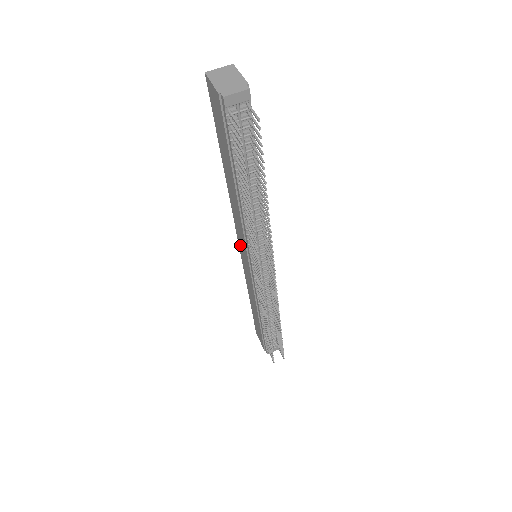
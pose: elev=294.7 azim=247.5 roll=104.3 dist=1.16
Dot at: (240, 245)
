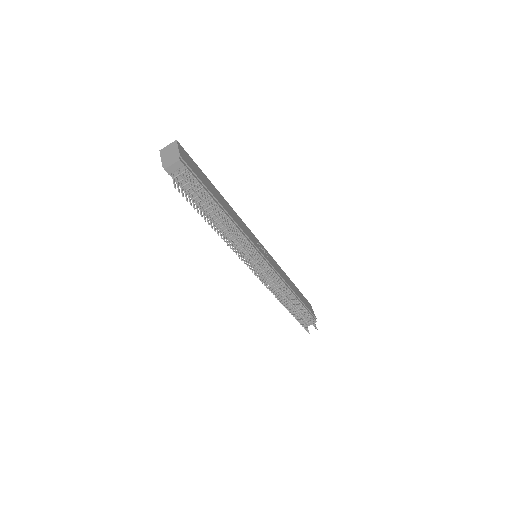
Dot at: occluded
